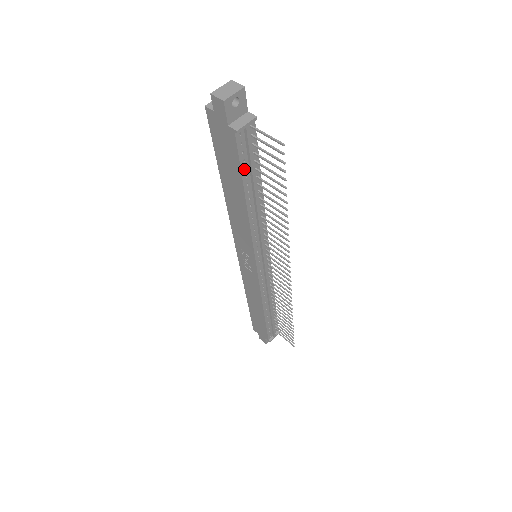
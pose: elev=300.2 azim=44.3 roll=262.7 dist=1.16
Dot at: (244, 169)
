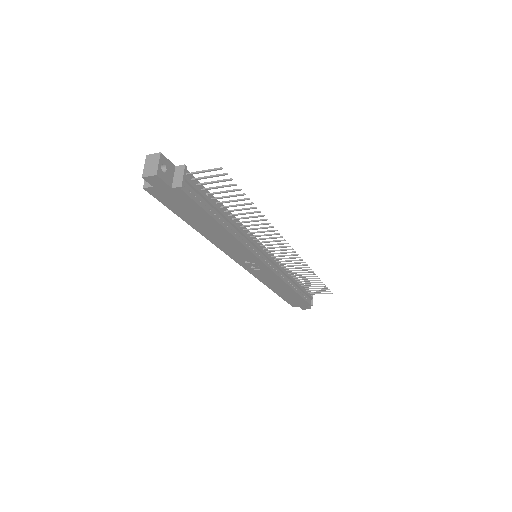
Dot at: (205, 207)
